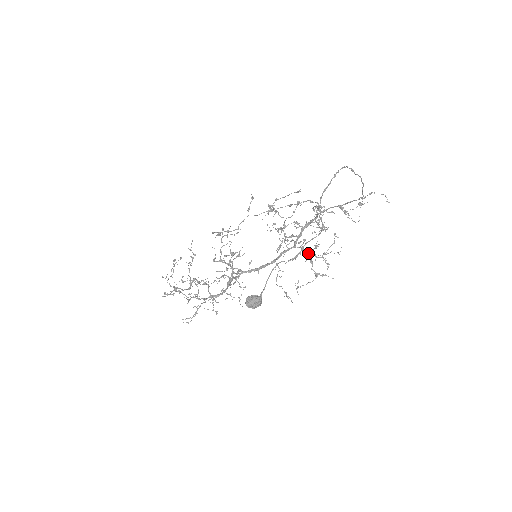
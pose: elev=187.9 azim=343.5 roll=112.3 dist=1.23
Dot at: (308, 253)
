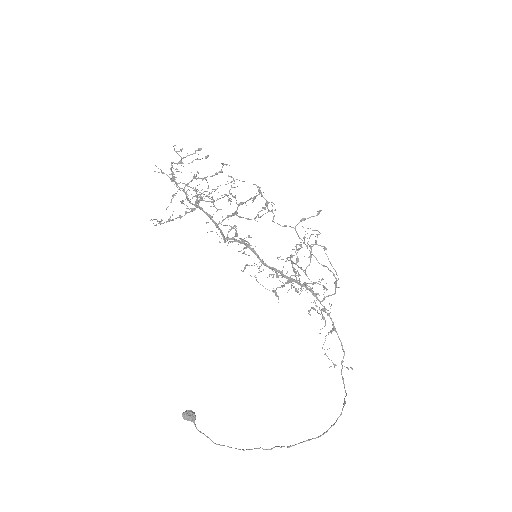
Dot at: occluded
